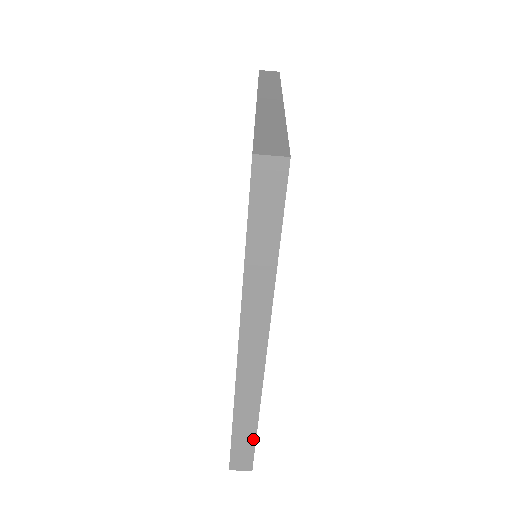
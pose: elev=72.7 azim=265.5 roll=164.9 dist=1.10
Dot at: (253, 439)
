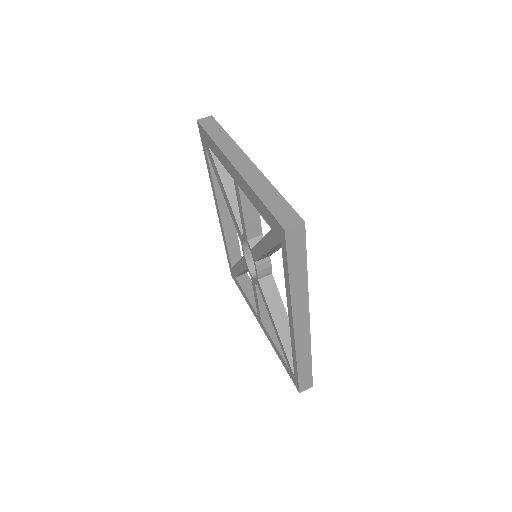
Dot at: (310, 369)
